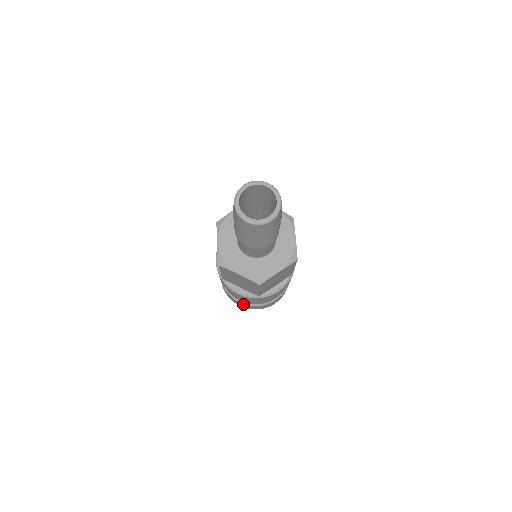
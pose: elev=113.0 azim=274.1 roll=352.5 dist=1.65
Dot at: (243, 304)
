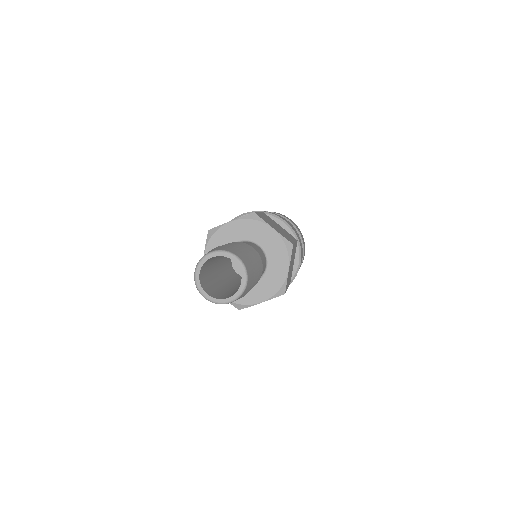
Dot at: occluded
